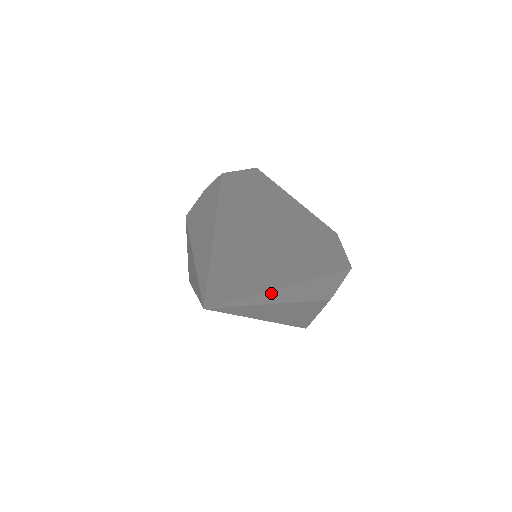
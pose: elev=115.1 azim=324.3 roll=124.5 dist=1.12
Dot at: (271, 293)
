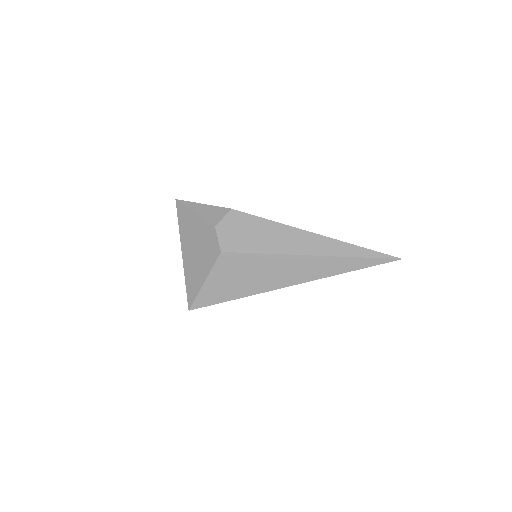
Dot at: occluded
